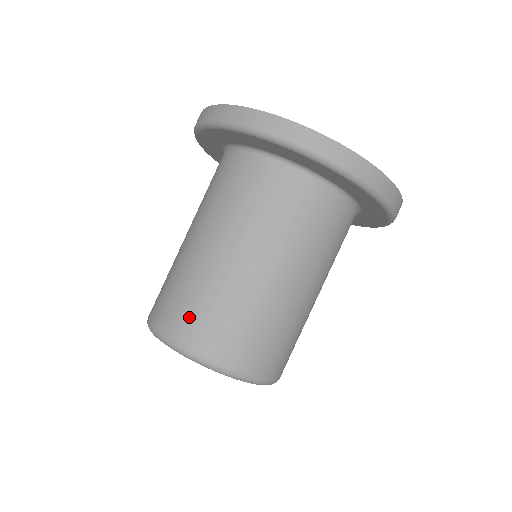
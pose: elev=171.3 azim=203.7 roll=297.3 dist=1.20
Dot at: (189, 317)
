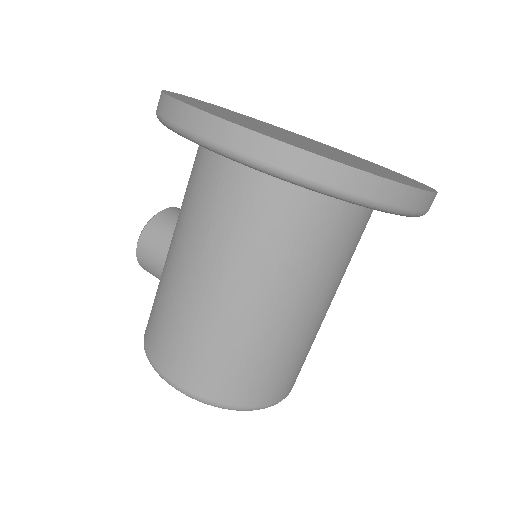
Dot at: (235, 380)
